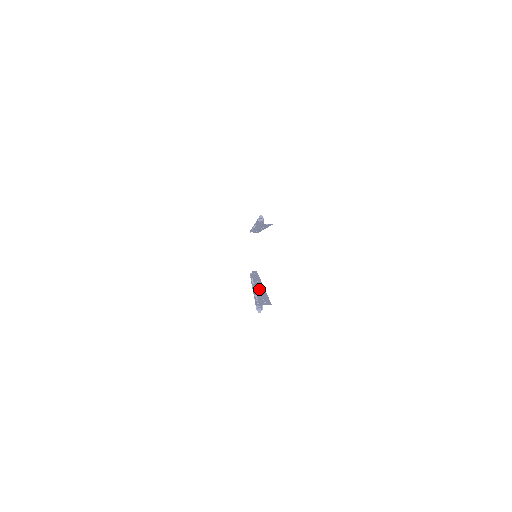
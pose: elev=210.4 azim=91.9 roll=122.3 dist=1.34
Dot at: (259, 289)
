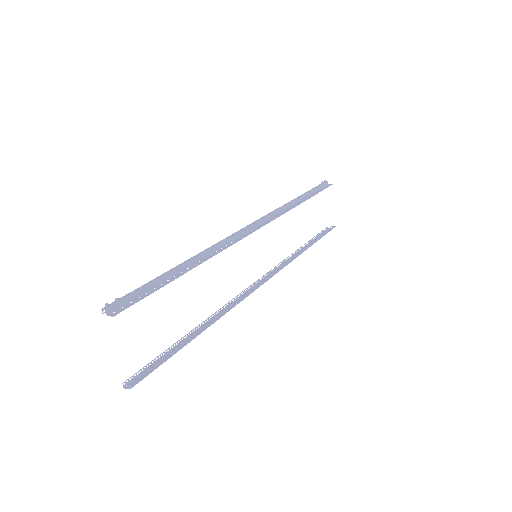
Dot at: (211, 319)
